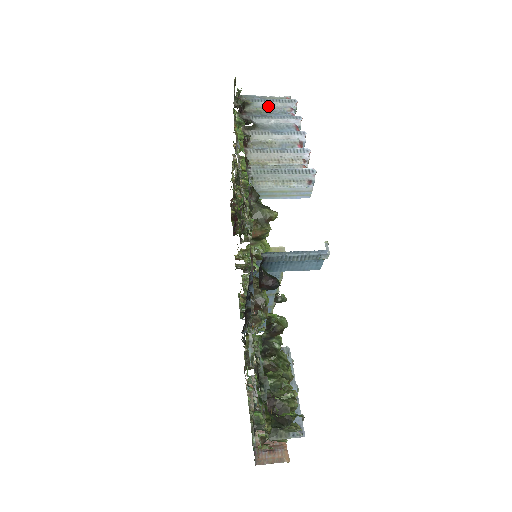
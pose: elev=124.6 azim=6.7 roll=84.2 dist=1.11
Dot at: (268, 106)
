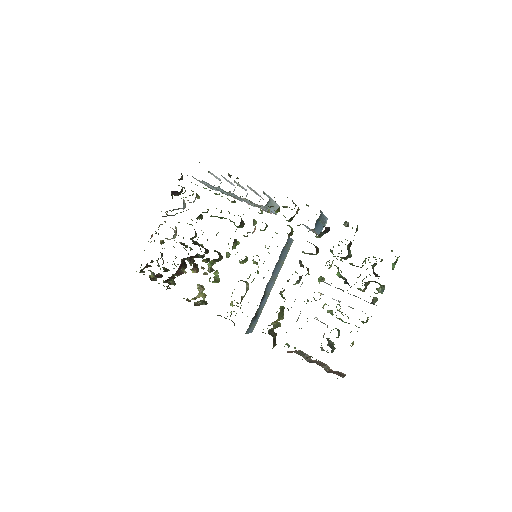
Dot at: occluded
